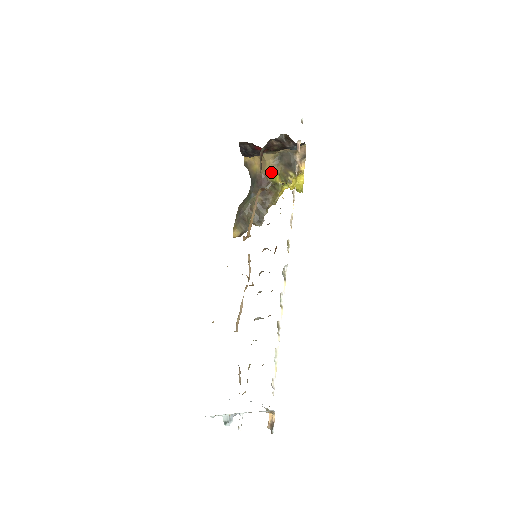
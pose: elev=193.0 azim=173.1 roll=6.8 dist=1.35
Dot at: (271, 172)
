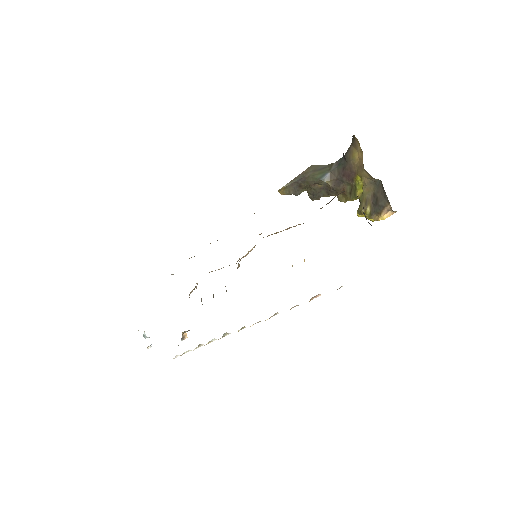
Dot at: (361, 179)
